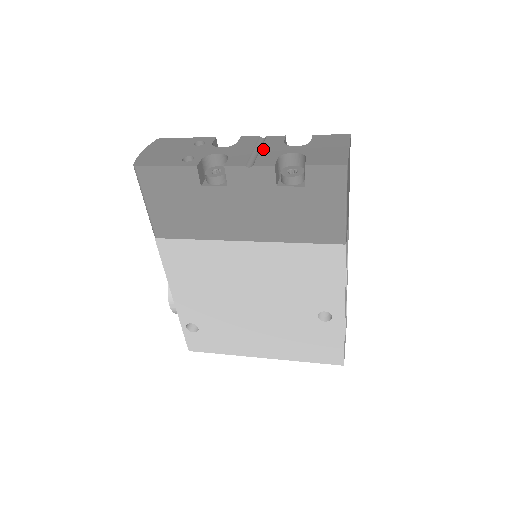
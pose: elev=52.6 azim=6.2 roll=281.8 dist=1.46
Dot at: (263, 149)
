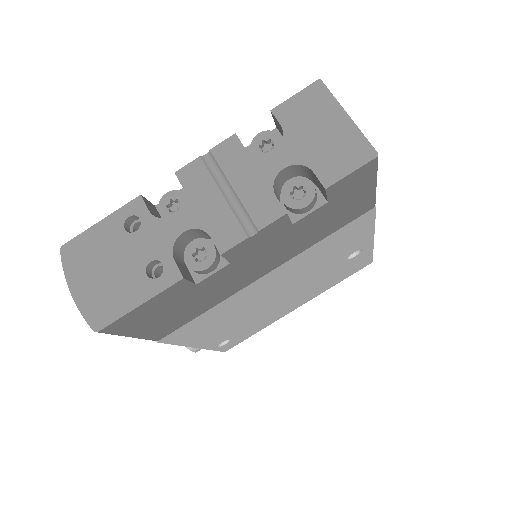
Dot at: (236, 185)
